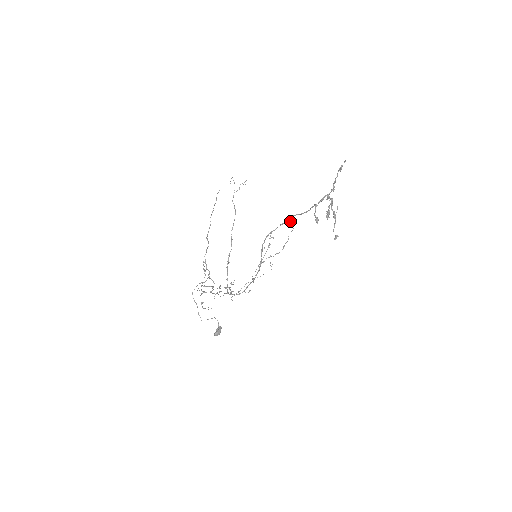
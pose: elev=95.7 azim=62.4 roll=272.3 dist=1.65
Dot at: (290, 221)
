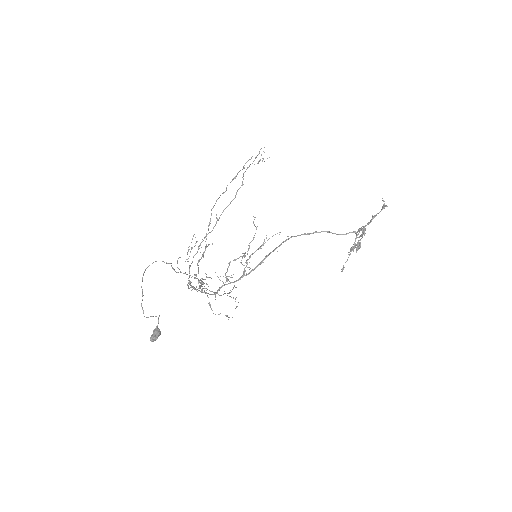
Dot at: occluded
